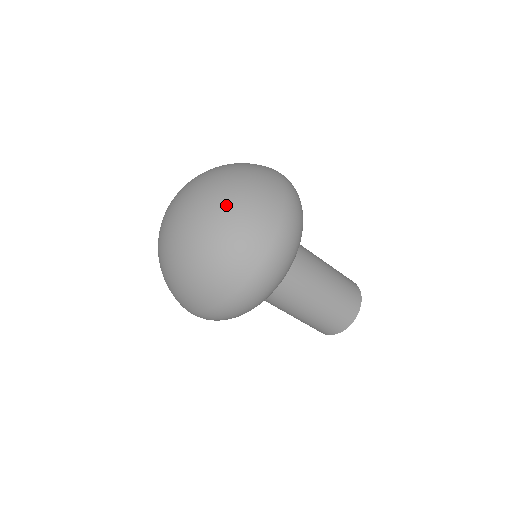
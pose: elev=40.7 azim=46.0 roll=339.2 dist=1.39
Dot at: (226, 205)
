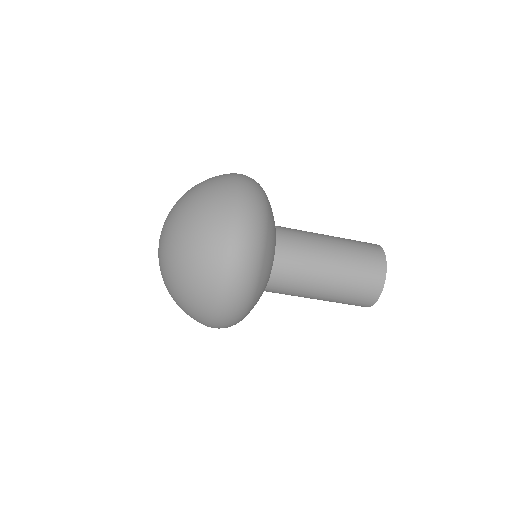
Dot at: (176, 261)
